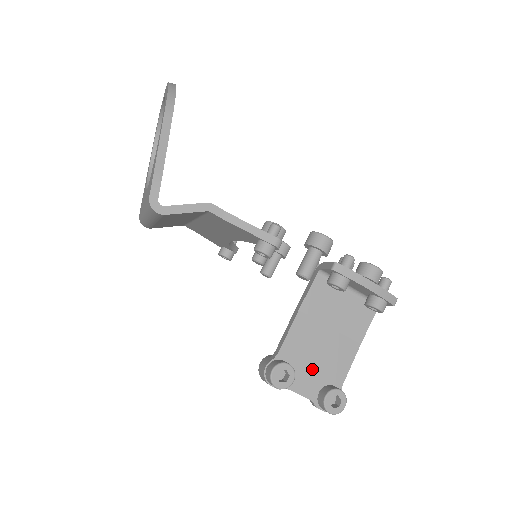
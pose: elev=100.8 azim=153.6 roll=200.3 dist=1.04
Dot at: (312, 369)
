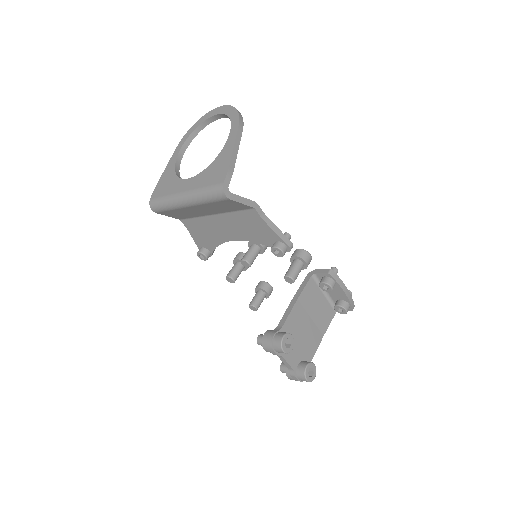
Dot at: (297, 346)
